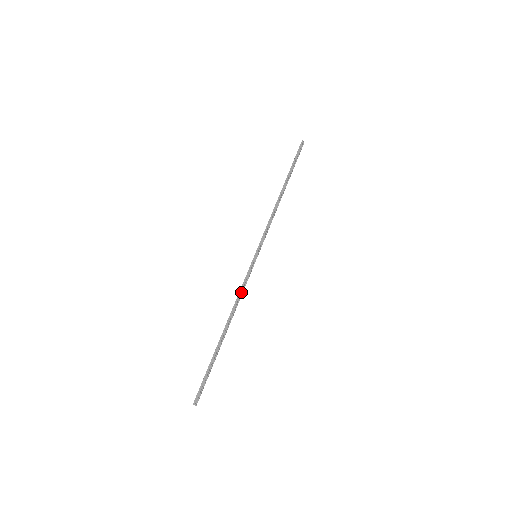
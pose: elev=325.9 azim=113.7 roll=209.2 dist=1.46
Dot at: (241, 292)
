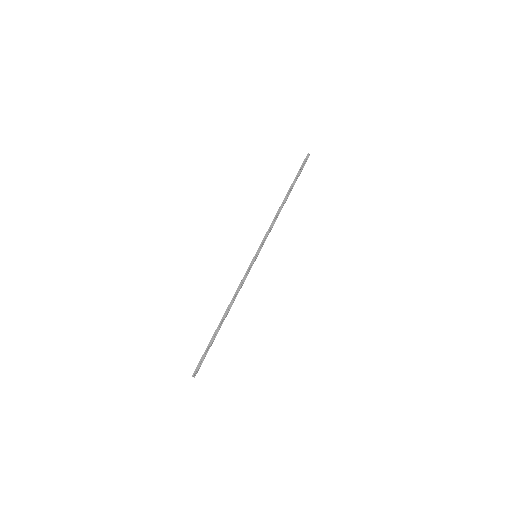
Dot at: (240, 286)
